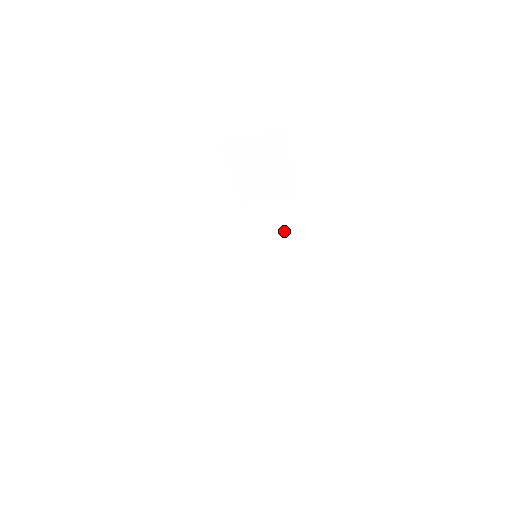
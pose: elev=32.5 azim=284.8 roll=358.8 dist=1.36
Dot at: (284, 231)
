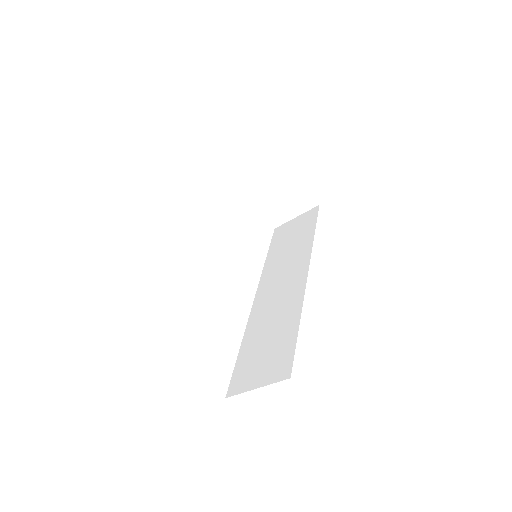
Dot at: (303, 238)
